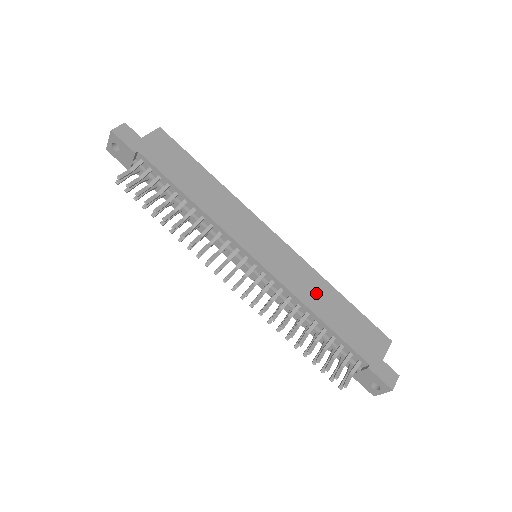
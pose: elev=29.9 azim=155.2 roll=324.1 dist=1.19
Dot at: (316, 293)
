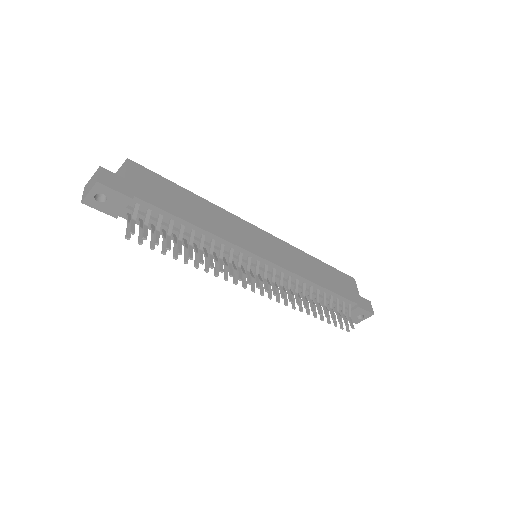
Dot at: (309, 267)
